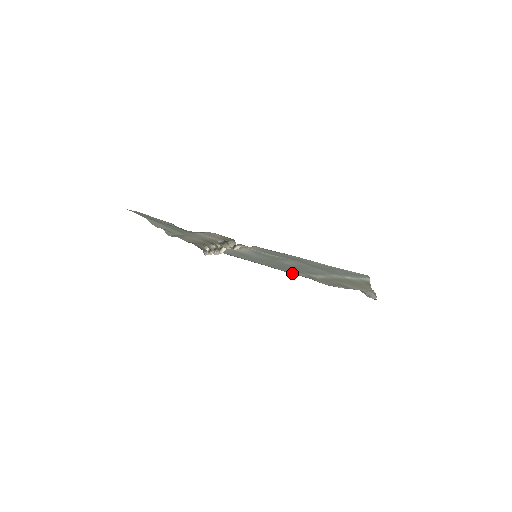
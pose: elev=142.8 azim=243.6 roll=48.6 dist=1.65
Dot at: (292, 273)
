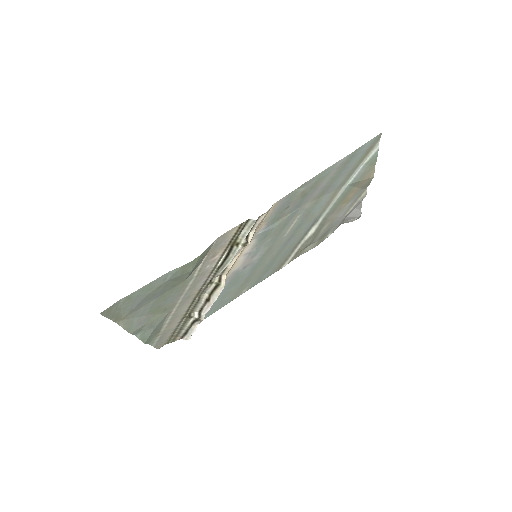
Dot at: (282, 265)
